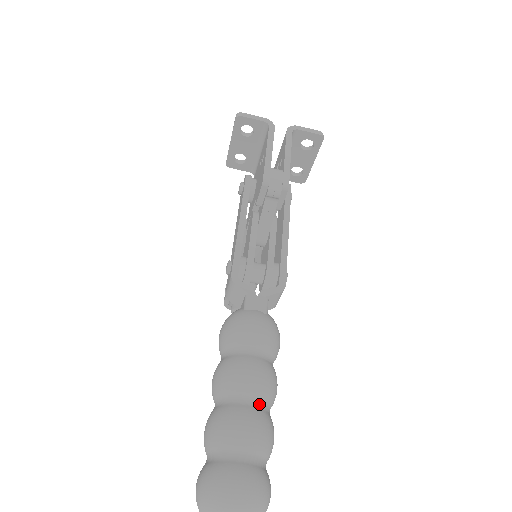
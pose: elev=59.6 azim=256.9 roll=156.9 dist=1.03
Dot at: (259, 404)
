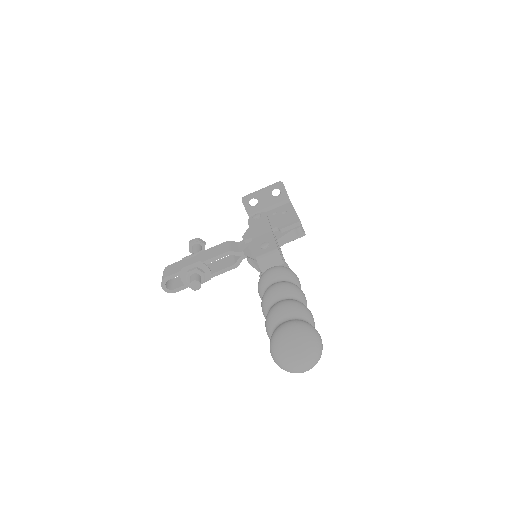
Dot at: occluded
